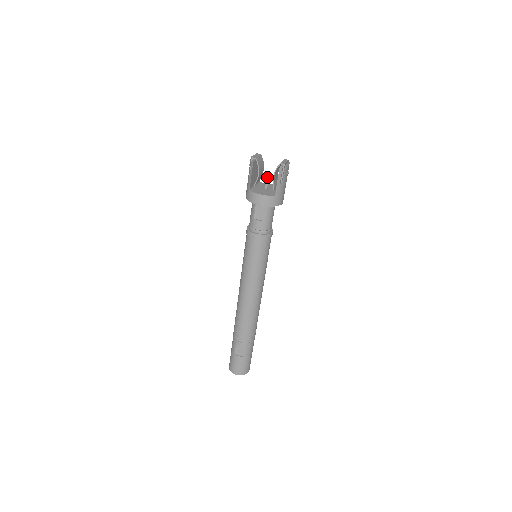
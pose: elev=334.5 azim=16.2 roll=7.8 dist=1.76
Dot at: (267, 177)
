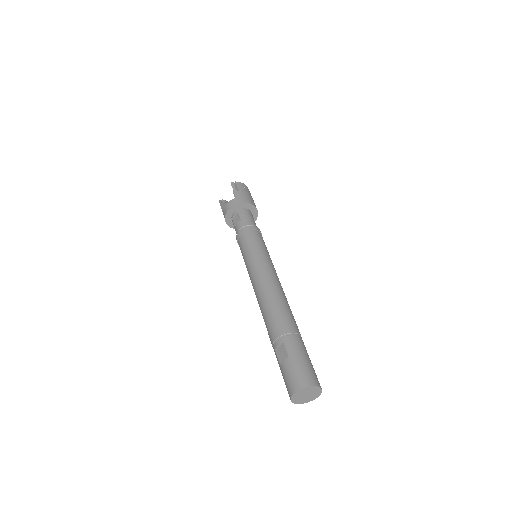
Dot at: occluded
